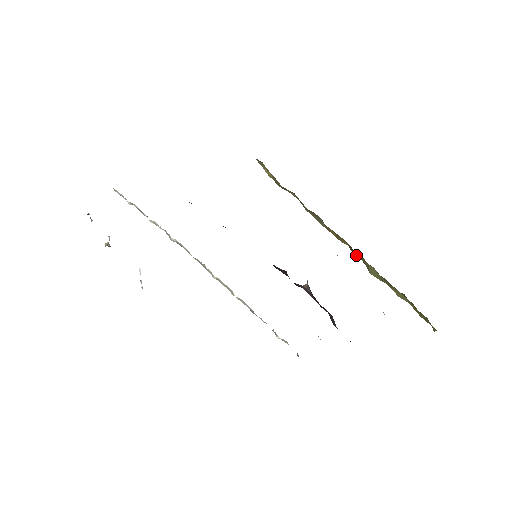
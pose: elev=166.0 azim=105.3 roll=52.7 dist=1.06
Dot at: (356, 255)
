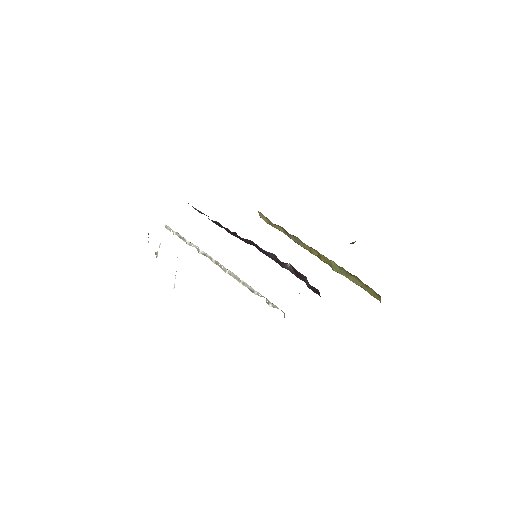
Dot at: (323, 260)
